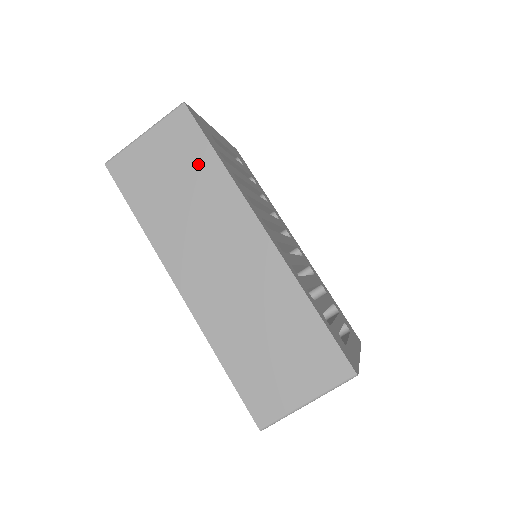
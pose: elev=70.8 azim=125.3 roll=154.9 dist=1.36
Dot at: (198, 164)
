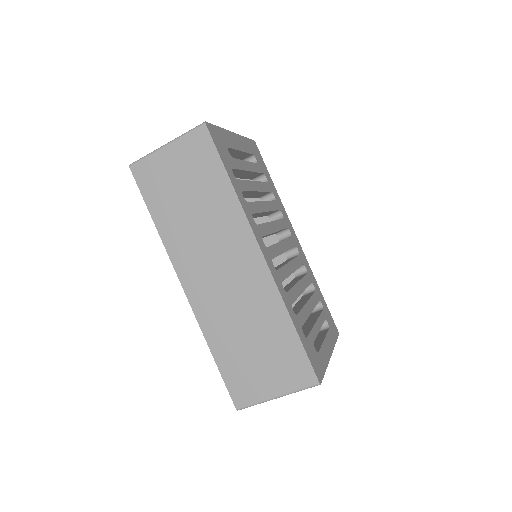
Dot at: (211, 183)
